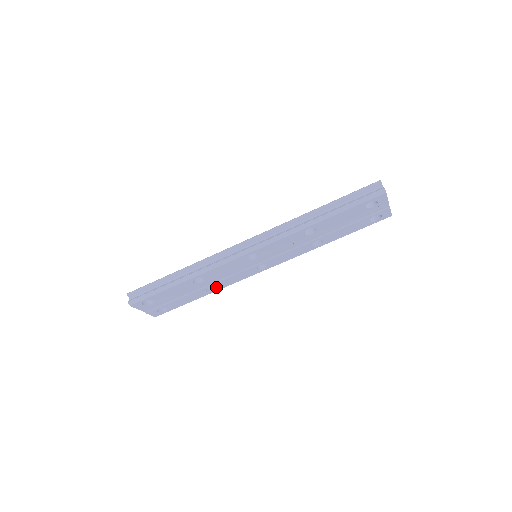
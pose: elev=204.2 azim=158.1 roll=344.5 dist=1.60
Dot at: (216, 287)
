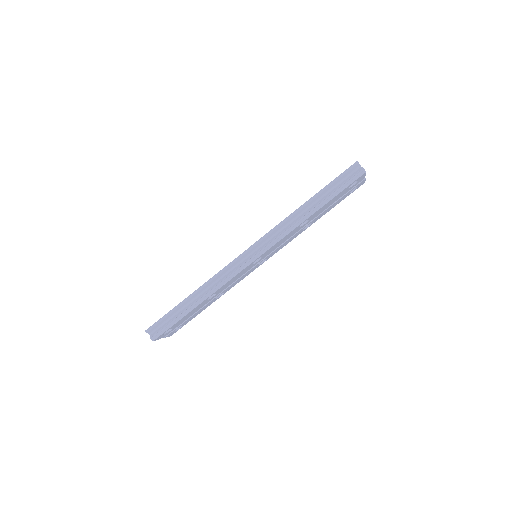
Dot at: (224, 292)
